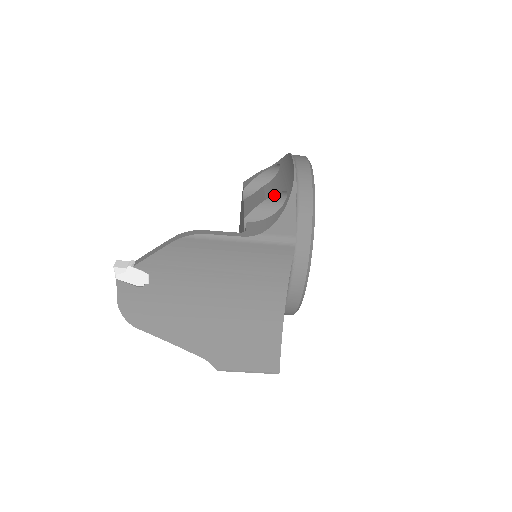
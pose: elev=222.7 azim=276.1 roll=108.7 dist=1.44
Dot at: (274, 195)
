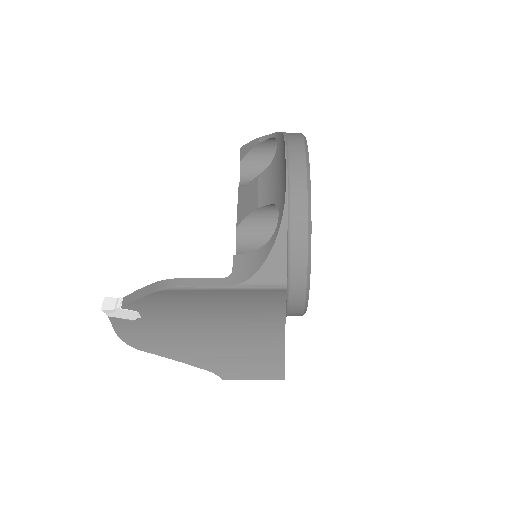
Dot at: (267, 205)
